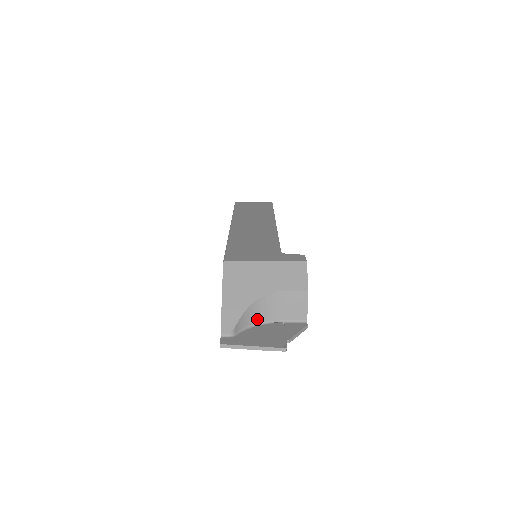
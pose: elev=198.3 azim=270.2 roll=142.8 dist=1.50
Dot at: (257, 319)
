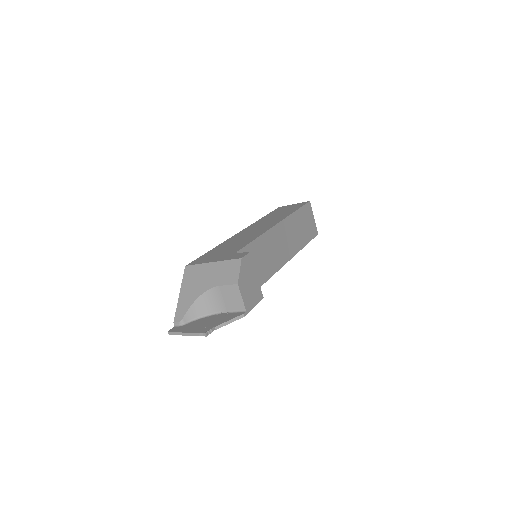
Dot at: (206, 311)
